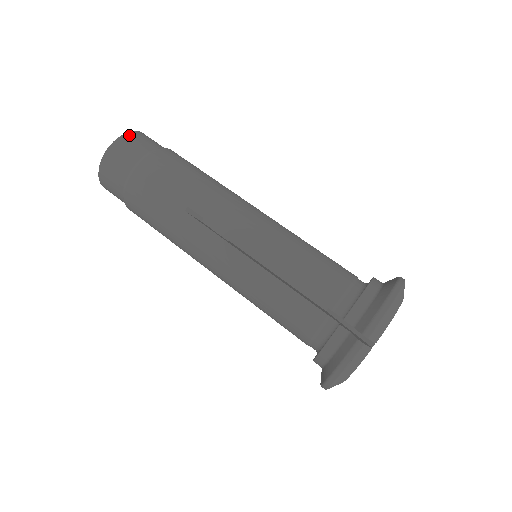
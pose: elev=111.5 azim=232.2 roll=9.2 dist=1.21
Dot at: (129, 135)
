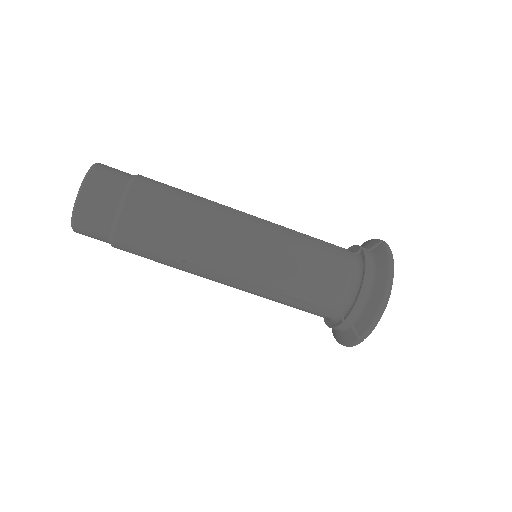
Dot at: (83, 197)
